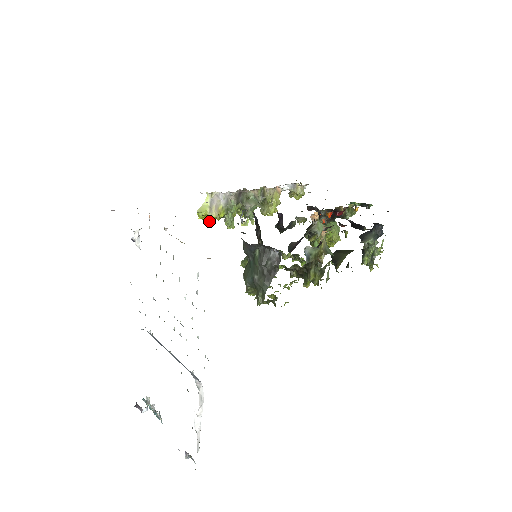
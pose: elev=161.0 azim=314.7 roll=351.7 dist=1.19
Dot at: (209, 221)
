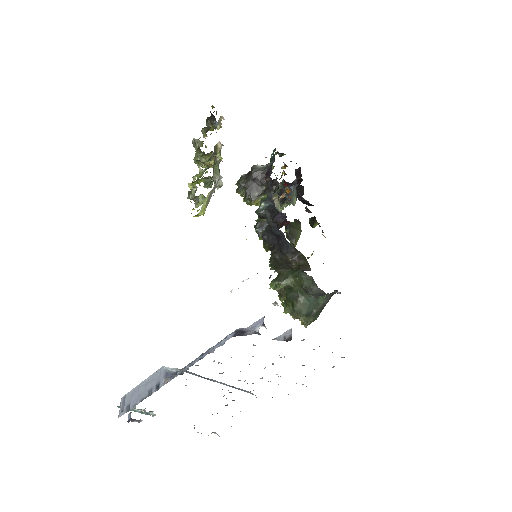
Dot at: occluded
